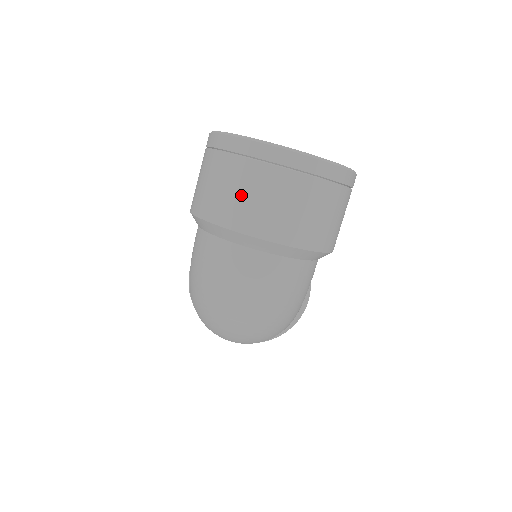
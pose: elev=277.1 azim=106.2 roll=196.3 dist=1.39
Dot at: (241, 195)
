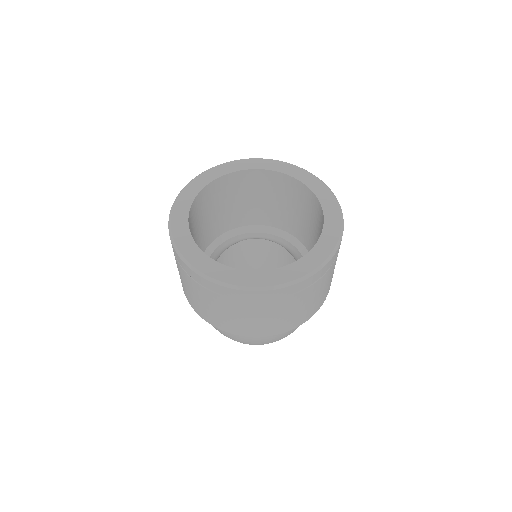
Dot at: (231, 317)
